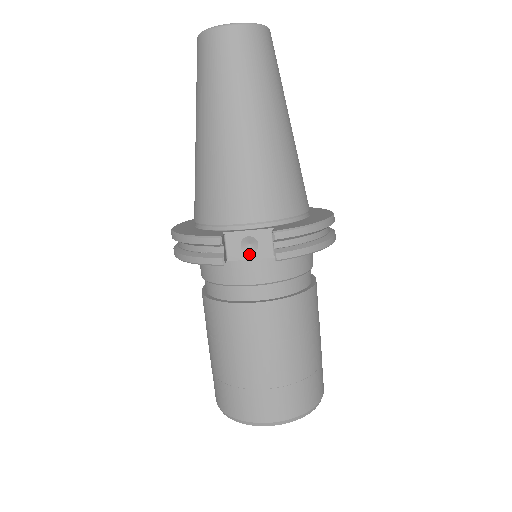
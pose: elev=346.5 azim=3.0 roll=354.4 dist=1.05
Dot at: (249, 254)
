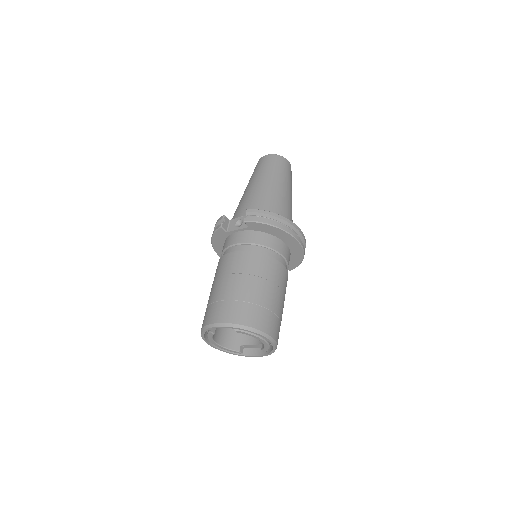
Dot at: (237, 227)
